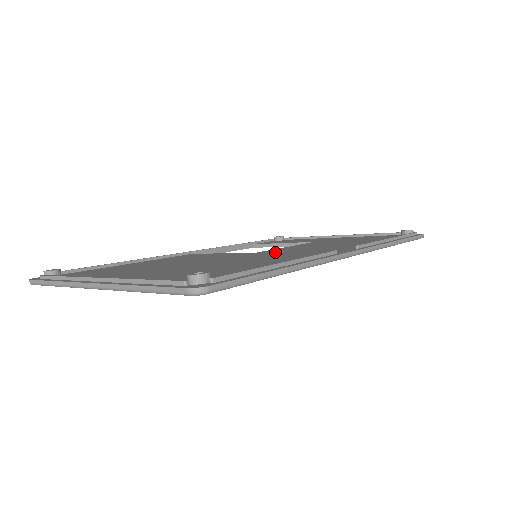
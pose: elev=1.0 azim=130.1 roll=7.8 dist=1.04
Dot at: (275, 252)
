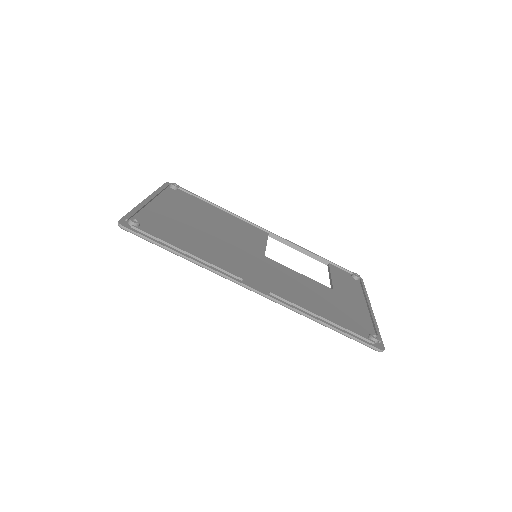
Dot at: (261, 262)
